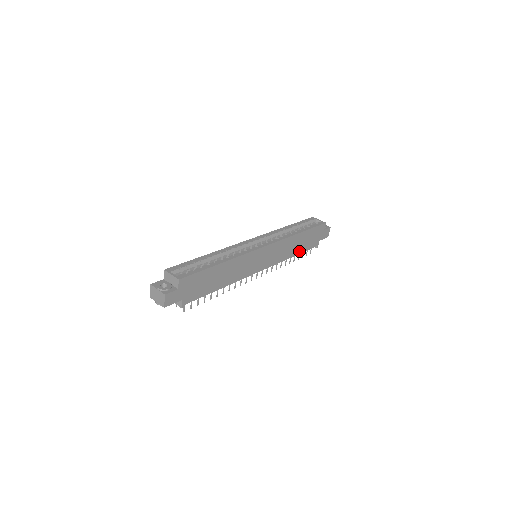
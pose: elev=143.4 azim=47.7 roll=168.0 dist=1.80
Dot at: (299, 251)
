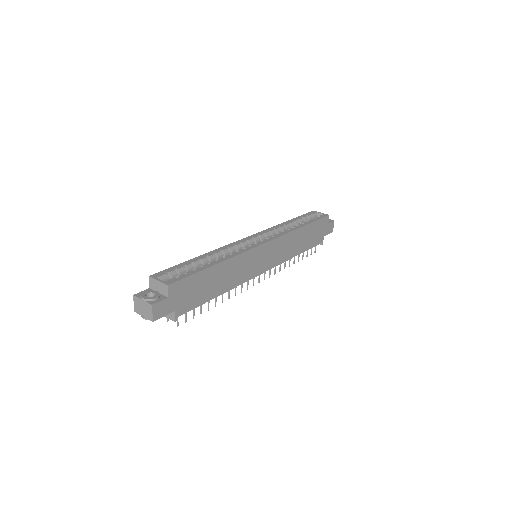
Dot at: (303, 249)
